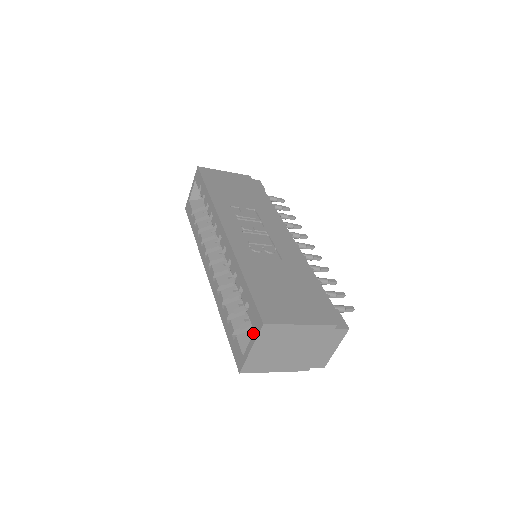
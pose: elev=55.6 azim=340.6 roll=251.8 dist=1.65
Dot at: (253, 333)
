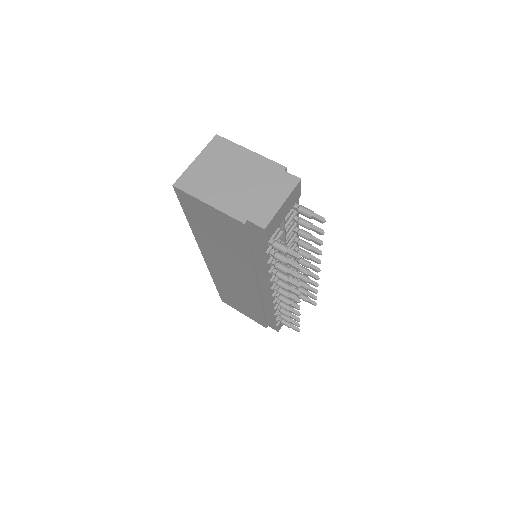
Dot at: occluded
